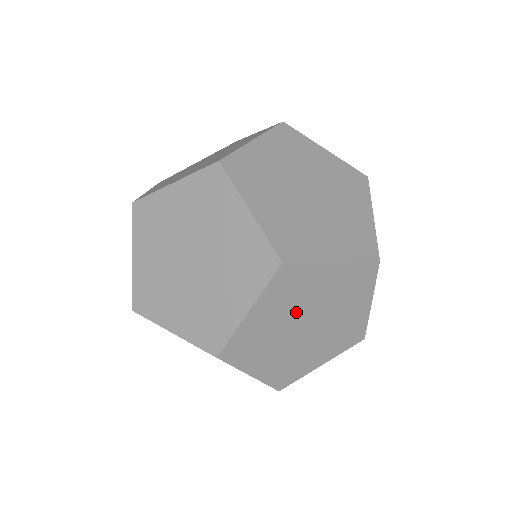
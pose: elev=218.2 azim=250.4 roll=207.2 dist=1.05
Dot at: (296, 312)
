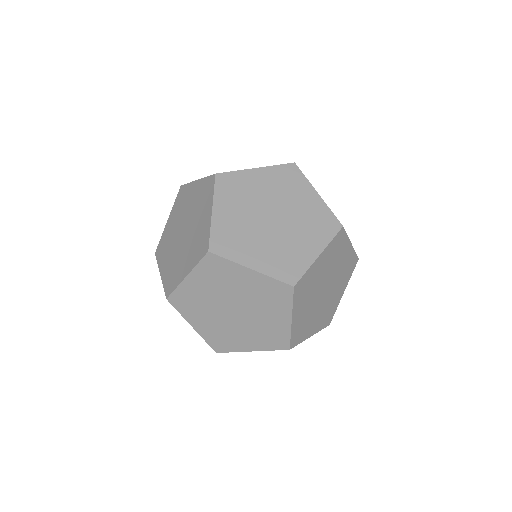
Dot at: (315, 293)
